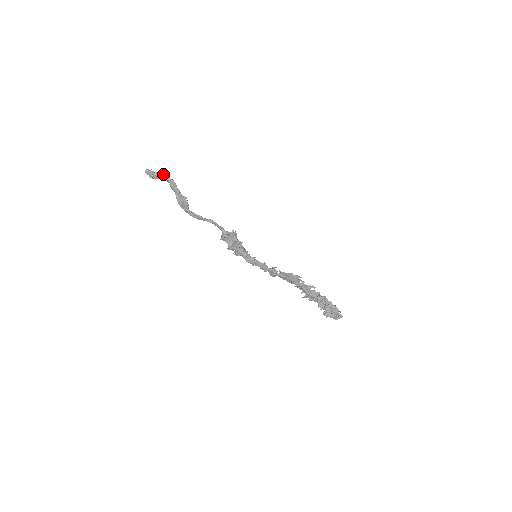
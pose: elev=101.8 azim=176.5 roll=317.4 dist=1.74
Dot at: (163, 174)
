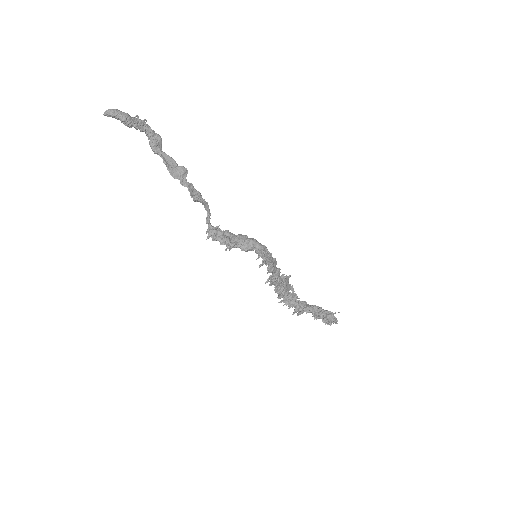
Dot at: (144, 121)
